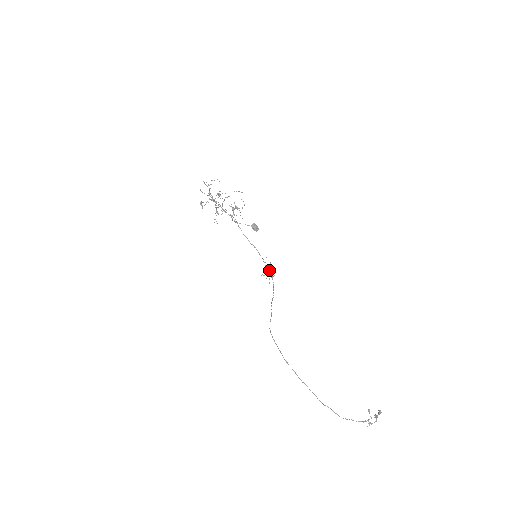
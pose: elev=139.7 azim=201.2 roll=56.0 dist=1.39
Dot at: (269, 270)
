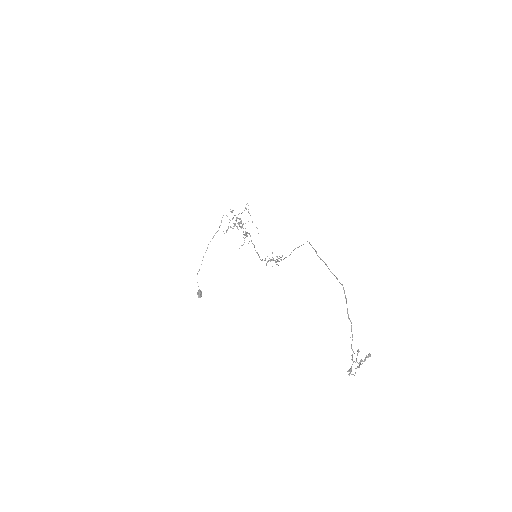
Dot at: (270, 261)
